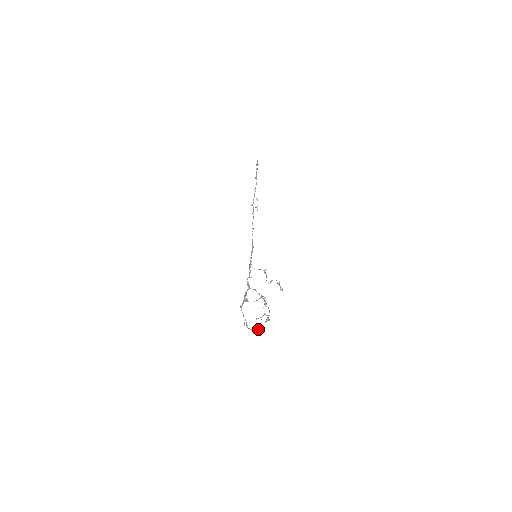
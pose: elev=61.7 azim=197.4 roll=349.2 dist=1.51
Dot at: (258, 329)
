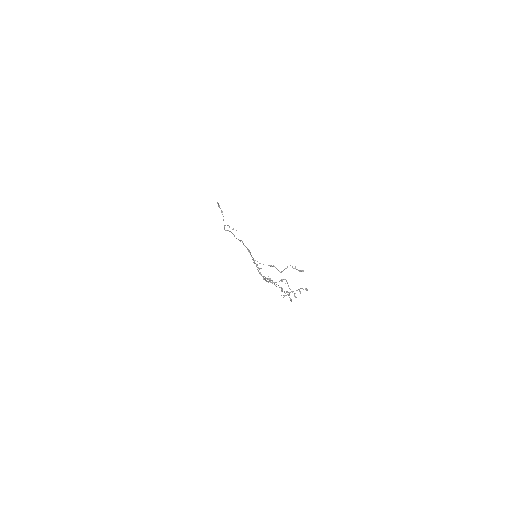
Dot at: (305, 288)
